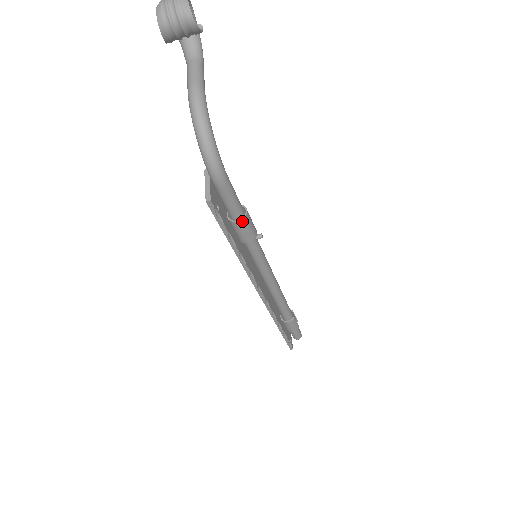
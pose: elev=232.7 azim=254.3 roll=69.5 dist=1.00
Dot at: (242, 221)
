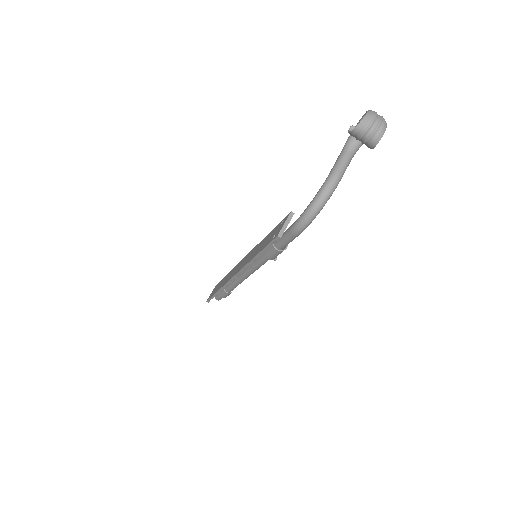
Dot at: (279, 251)
